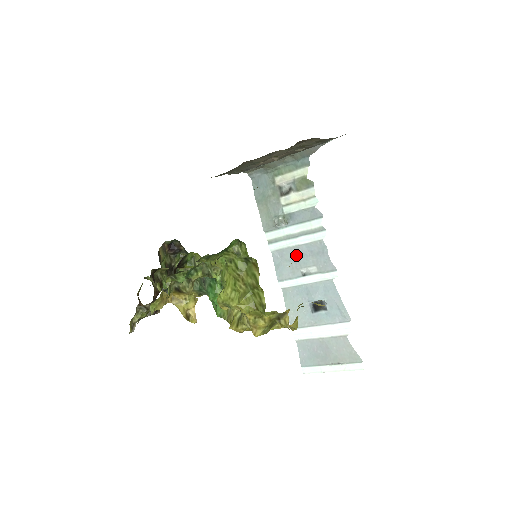
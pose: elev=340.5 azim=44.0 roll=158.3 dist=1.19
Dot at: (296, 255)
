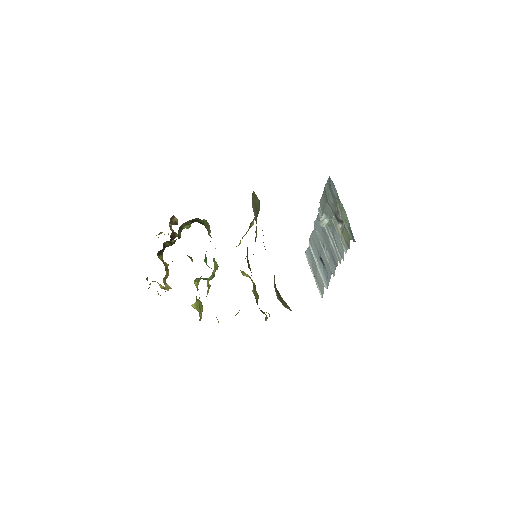
Dot at: (326, 237)
